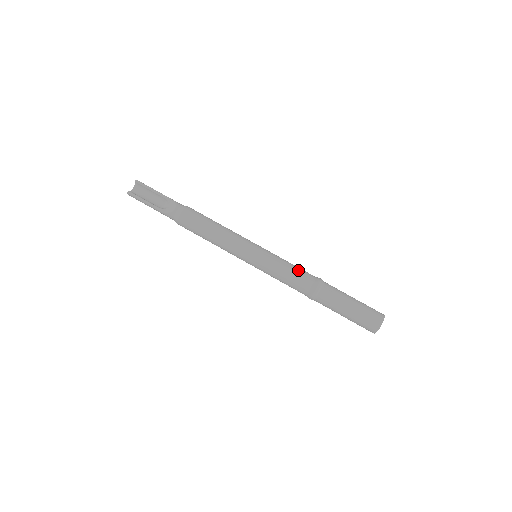
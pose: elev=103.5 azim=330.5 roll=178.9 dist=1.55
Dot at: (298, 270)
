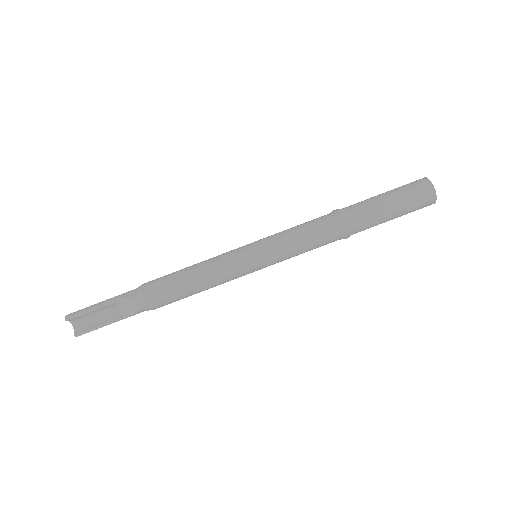
Dot at: (311, 231)
